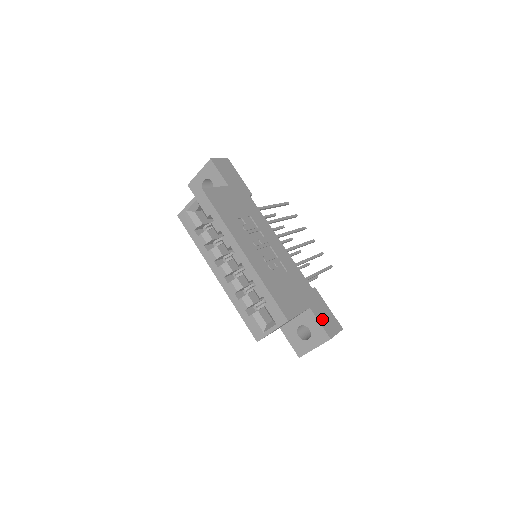
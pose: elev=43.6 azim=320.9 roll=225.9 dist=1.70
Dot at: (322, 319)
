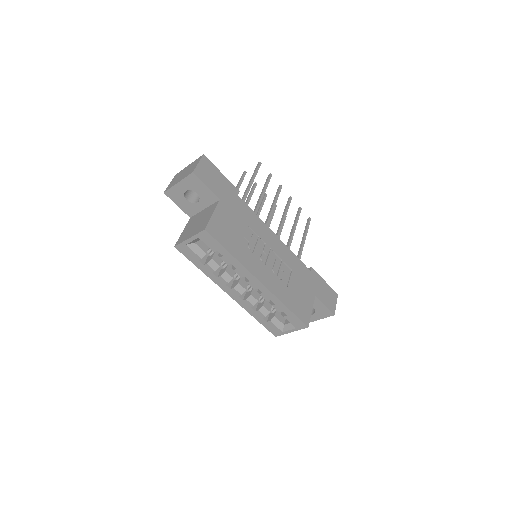
Dot at: (325, 299)
